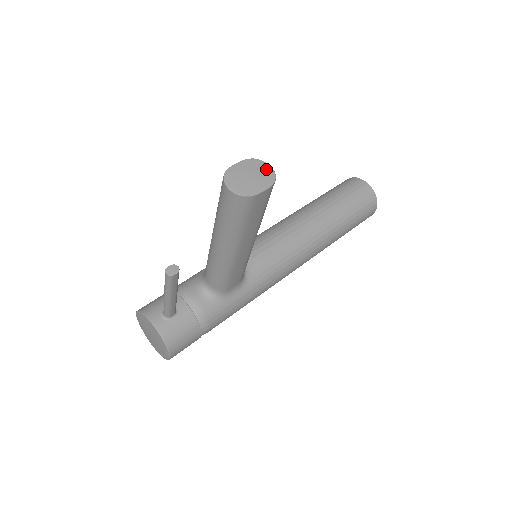
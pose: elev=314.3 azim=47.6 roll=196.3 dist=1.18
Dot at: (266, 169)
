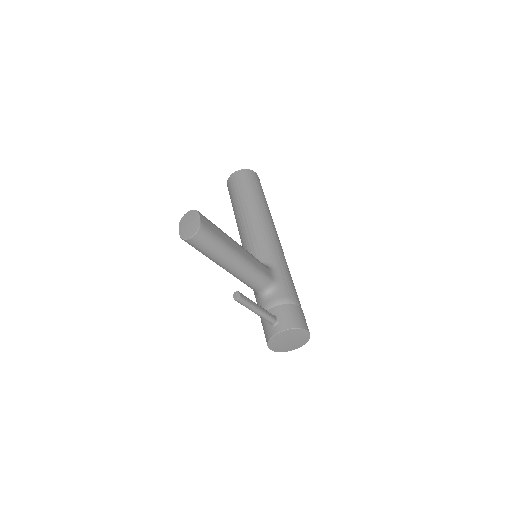
Dot at: (188, 215)
